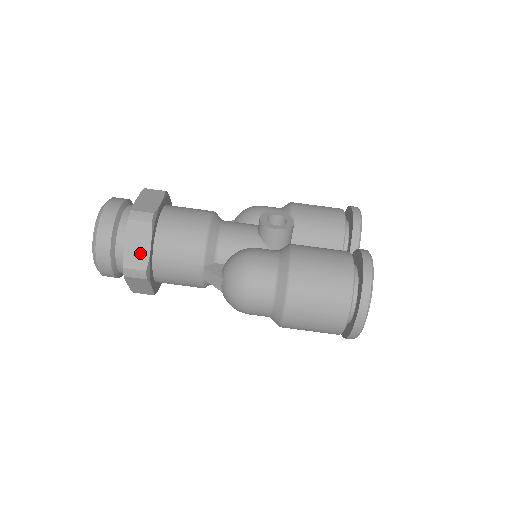
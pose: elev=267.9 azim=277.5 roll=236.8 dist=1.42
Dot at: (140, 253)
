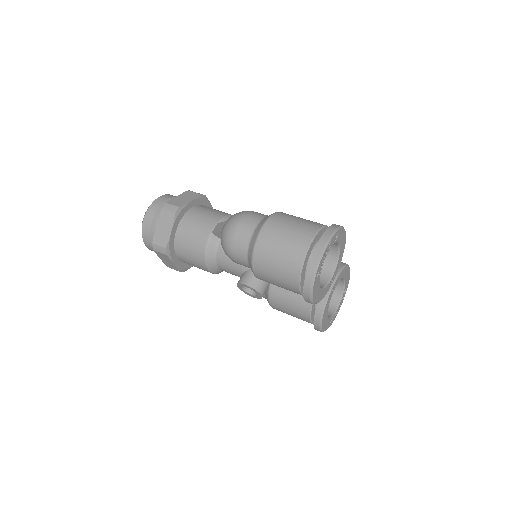
Dot at: (183, 201)
